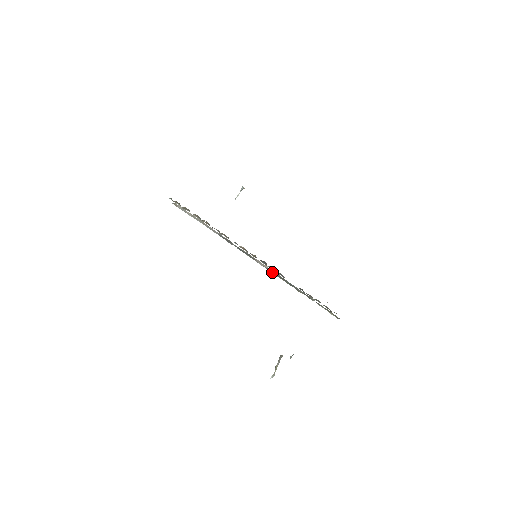
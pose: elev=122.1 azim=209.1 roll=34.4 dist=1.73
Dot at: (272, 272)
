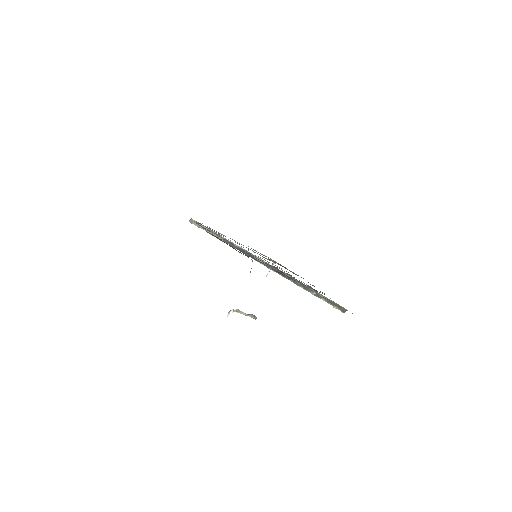
Dot at: occluded
